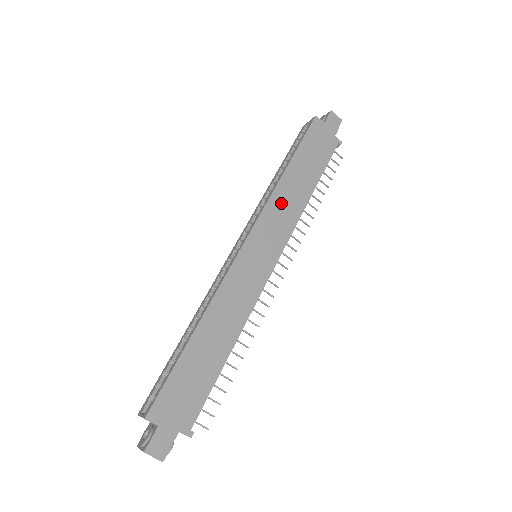
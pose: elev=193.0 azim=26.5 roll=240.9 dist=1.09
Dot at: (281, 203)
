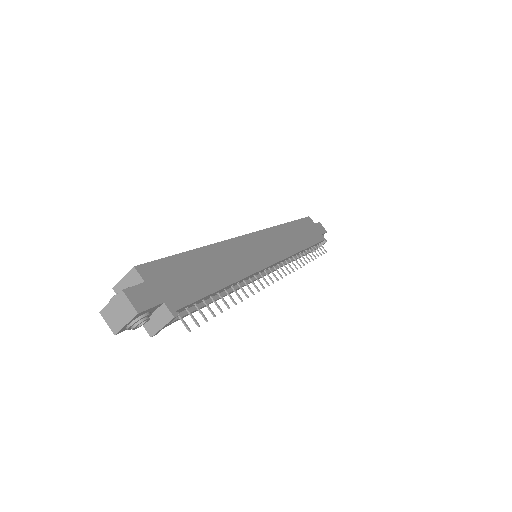
Dot at: (282, 235)
